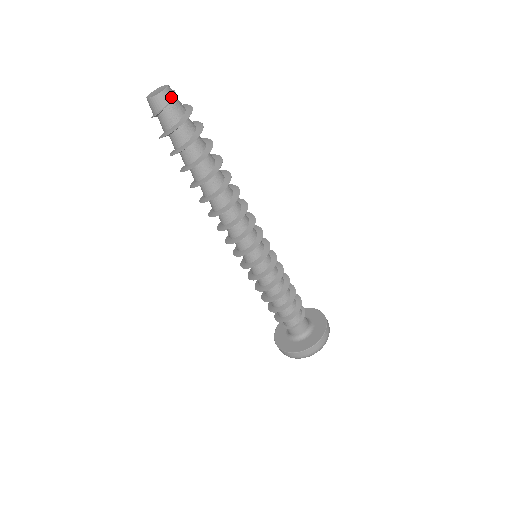
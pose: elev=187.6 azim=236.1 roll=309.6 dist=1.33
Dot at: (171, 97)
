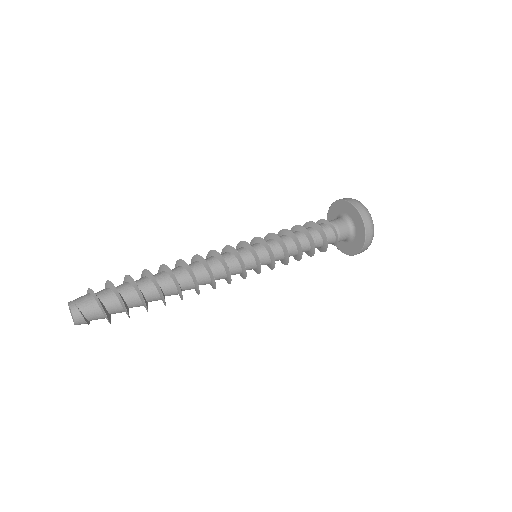
Dot at: (84, 321)
